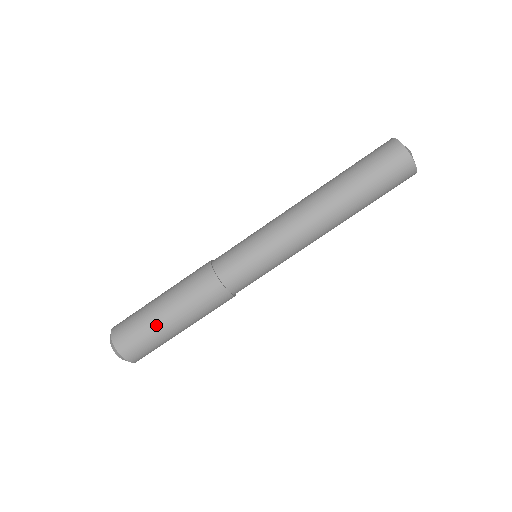
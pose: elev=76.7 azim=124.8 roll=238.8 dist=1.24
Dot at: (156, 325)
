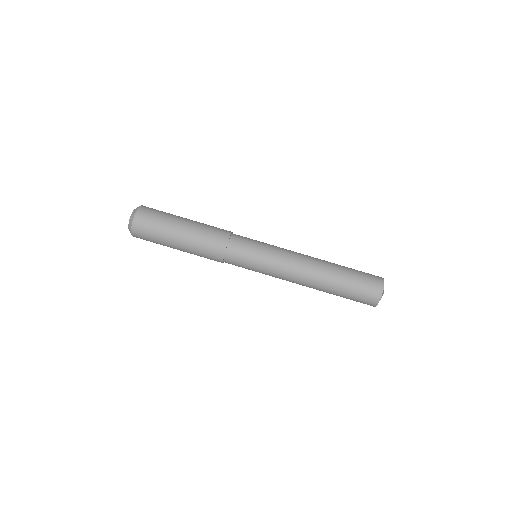
Dot at: (173, 219)
